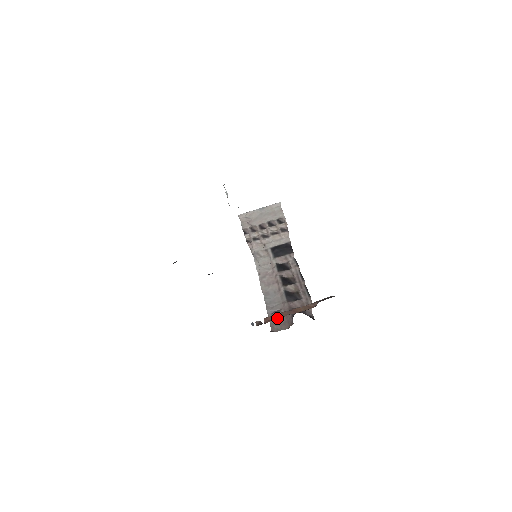
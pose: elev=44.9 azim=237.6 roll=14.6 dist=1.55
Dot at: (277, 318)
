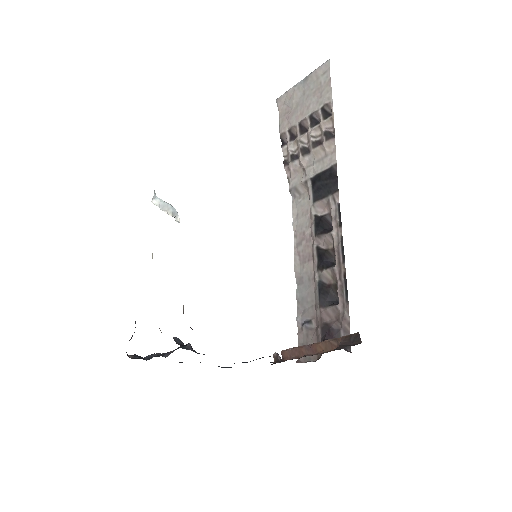
Dot at: (294, 357)
